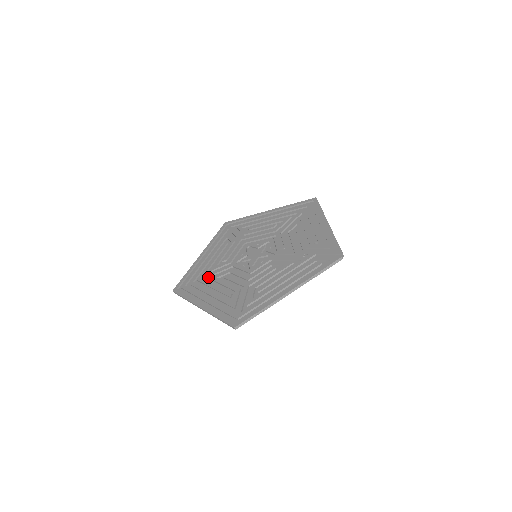
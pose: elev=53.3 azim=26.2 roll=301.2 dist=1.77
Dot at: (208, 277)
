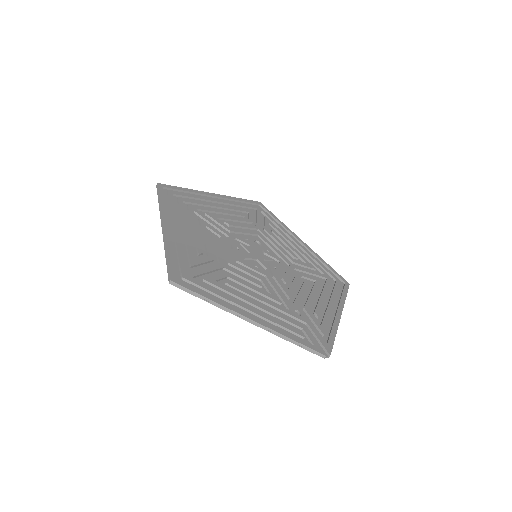
Dot at: (199, 215)
